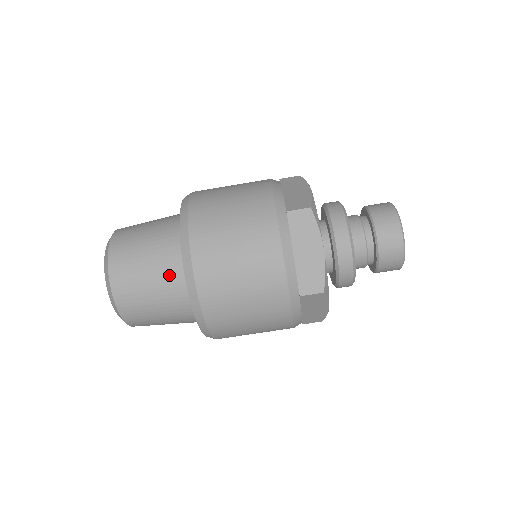
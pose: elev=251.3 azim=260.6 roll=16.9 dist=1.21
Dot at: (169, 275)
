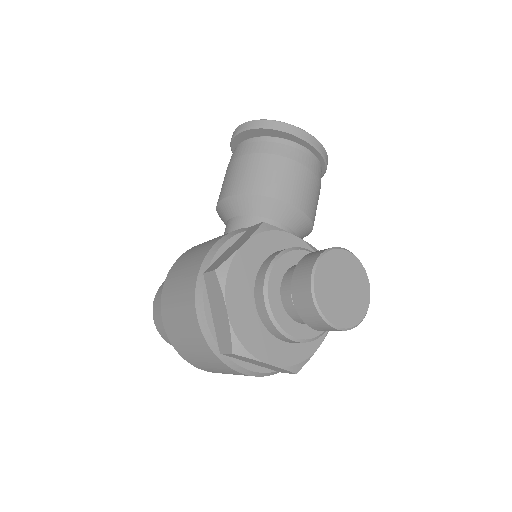
Dot at: occluded
